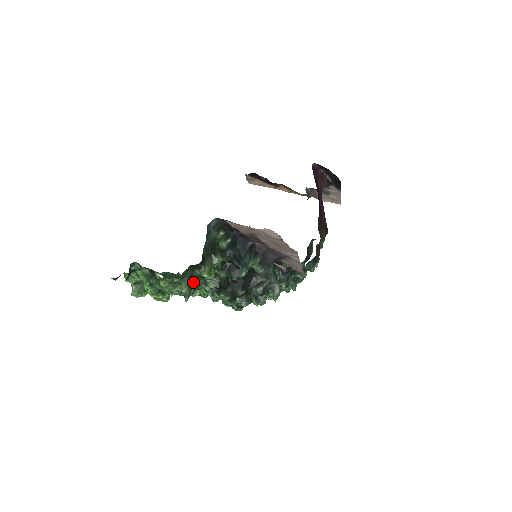
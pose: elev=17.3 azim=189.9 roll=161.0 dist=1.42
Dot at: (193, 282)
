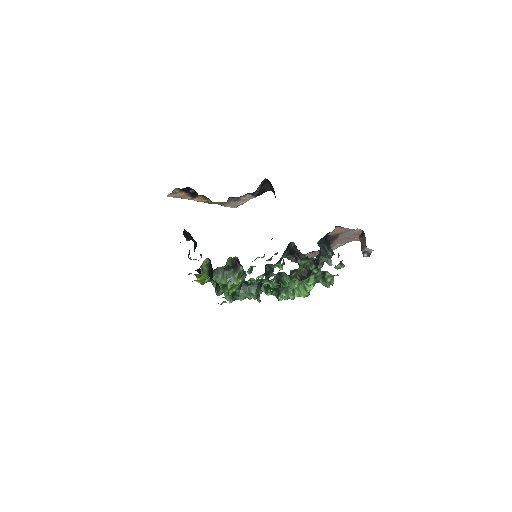
Dot at: occluded
